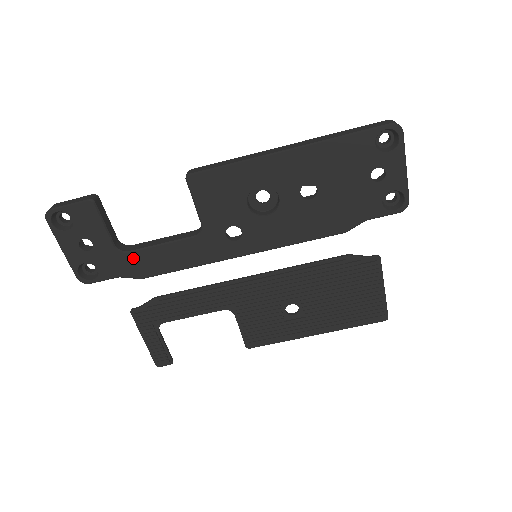
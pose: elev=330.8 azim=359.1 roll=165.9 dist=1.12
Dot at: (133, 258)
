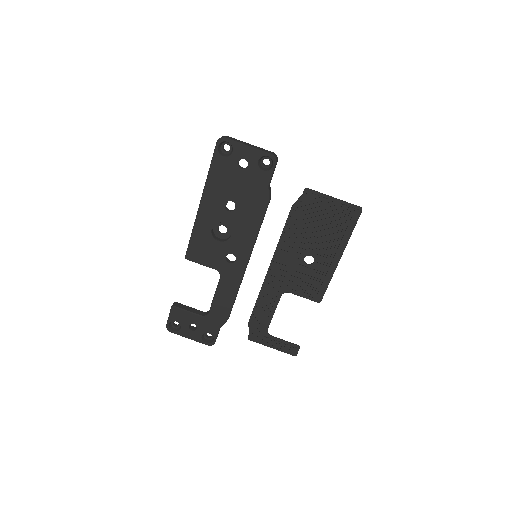
Dot at: (213, 314)
